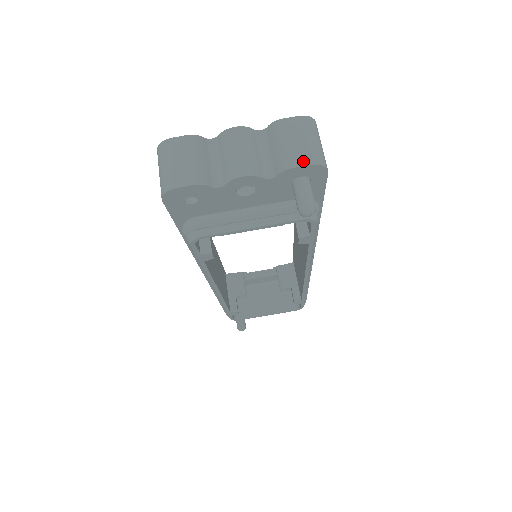
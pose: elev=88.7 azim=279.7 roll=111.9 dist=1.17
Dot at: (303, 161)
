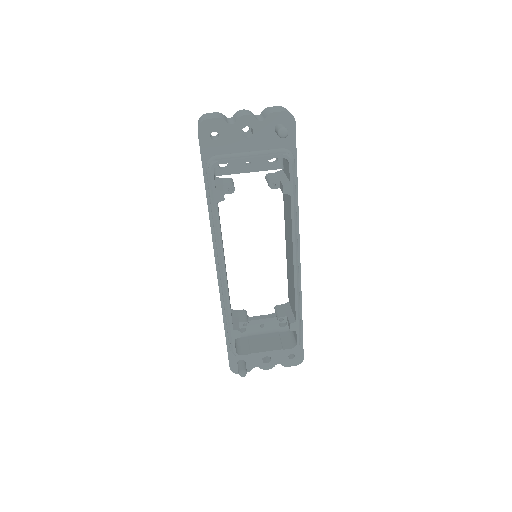
Dot at: (280, 111)
